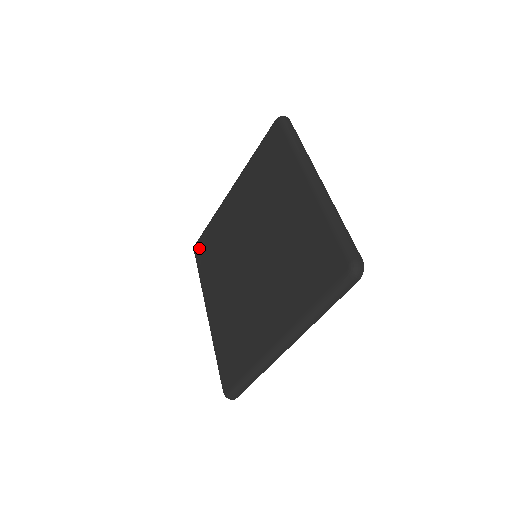
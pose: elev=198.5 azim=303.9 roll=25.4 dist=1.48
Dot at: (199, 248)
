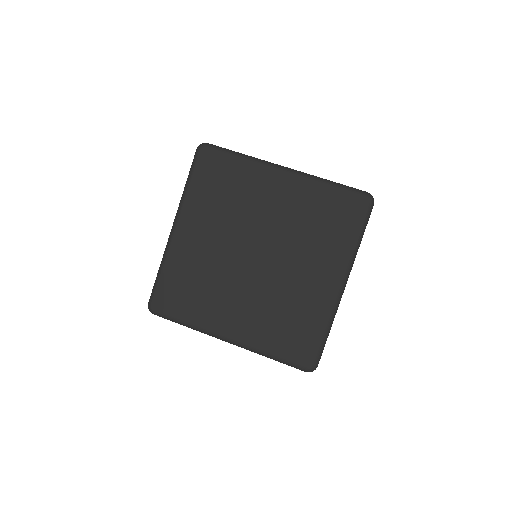
Dot at: (162, 303)
